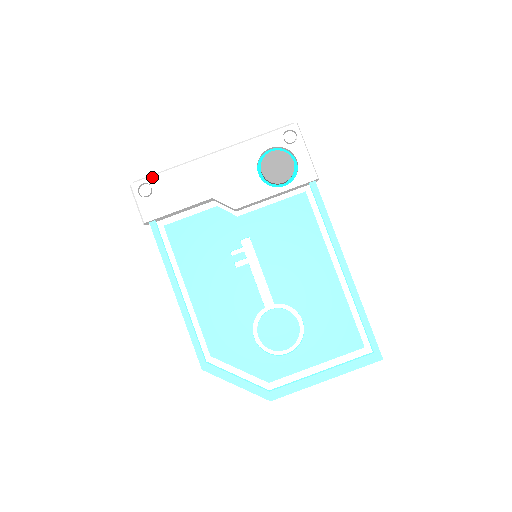
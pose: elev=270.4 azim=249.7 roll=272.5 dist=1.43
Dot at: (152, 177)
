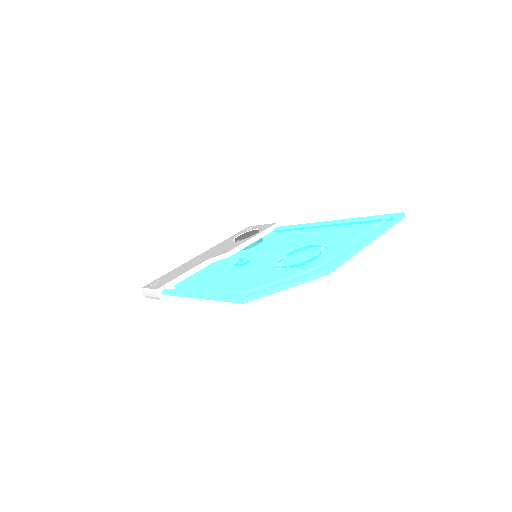
Dot at: (158, 279)
